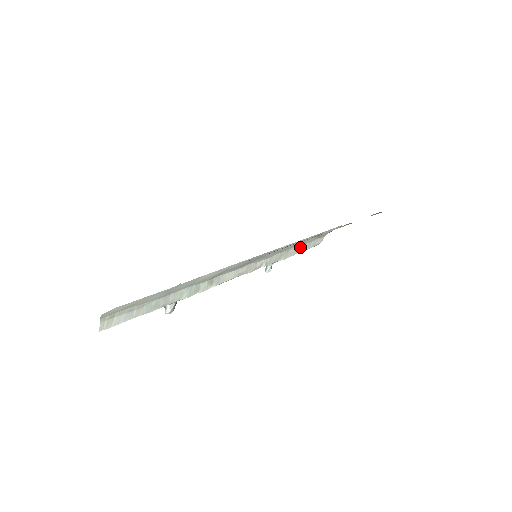
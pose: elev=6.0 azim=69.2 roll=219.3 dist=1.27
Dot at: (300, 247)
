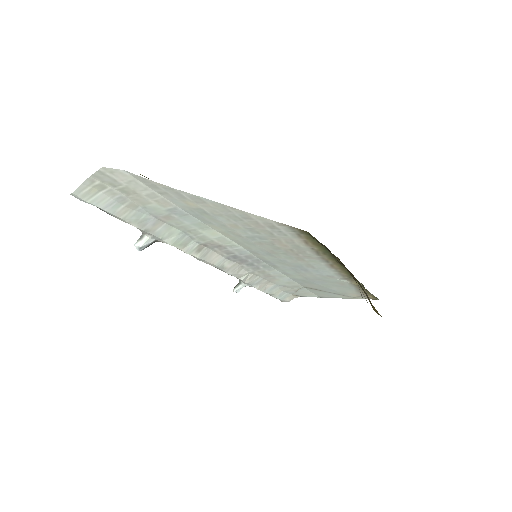
Dot at: (276, 289)
